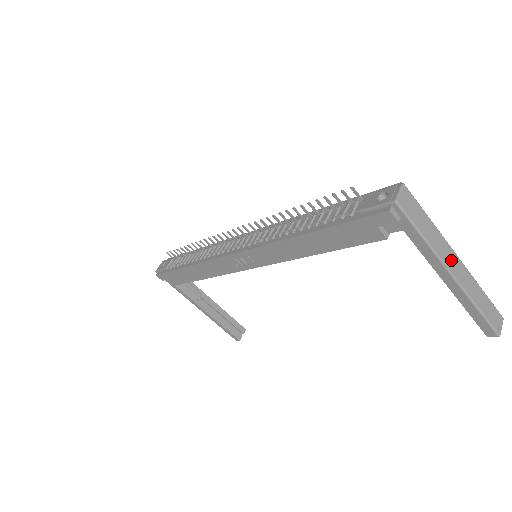
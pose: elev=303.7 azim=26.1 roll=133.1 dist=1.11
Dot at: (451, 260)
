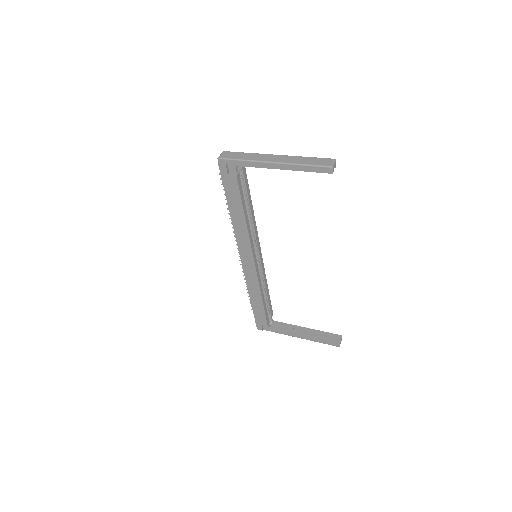
Dot at: (269, 158)
